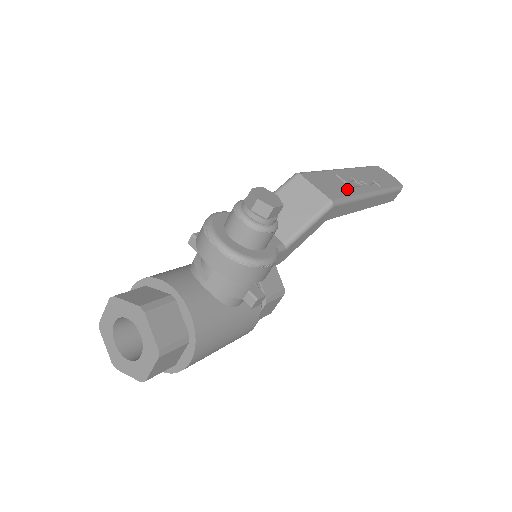
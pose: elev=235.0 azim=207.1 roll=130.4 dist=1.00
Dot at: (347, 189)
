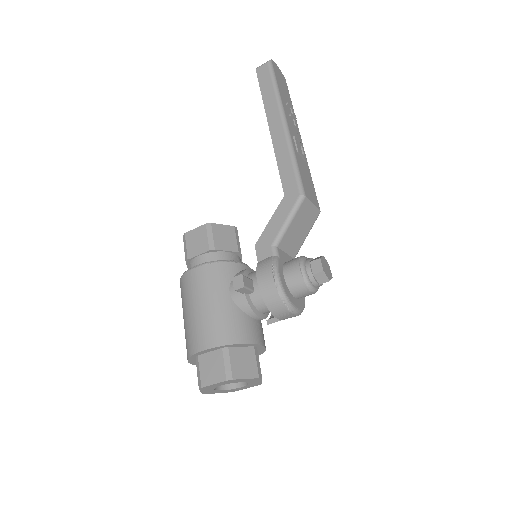
Dot at: (307, 170)
